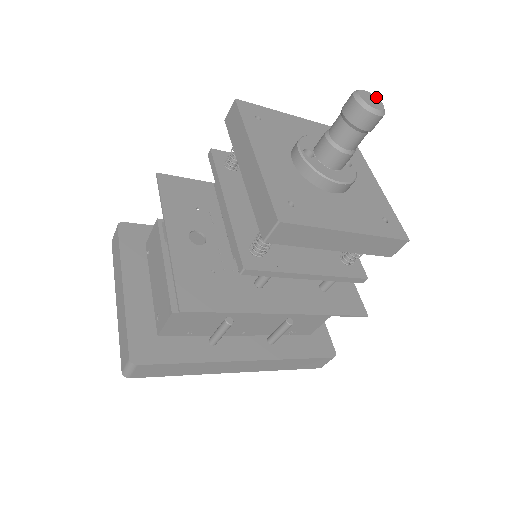
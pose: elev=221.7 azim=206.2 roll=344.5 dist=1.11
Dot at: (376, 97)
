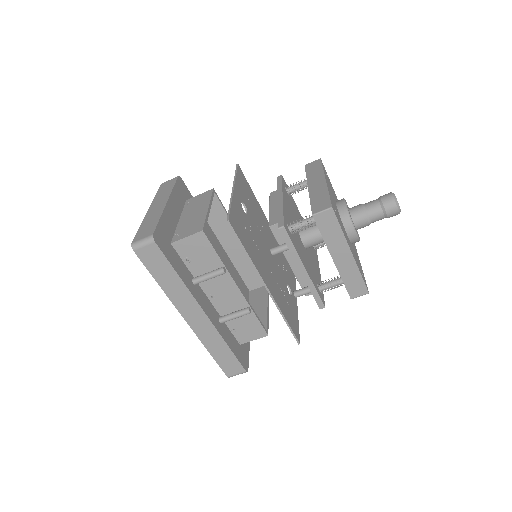
Dot at: occluded
